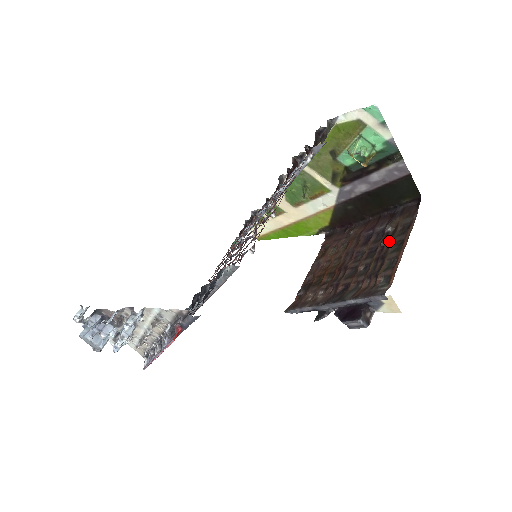
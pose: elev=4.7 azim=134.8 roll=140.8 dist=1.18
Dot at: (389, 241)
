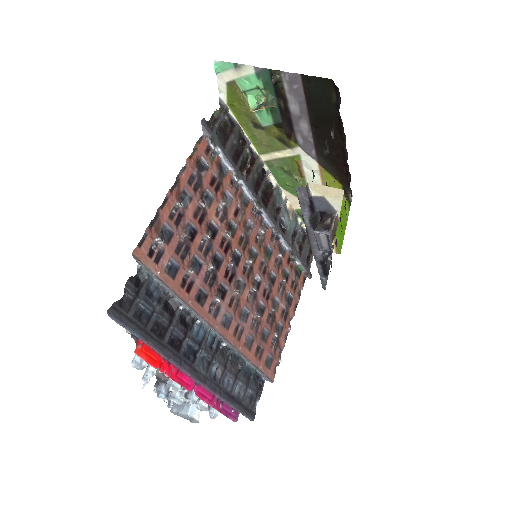
Dot at: (325, 142)
